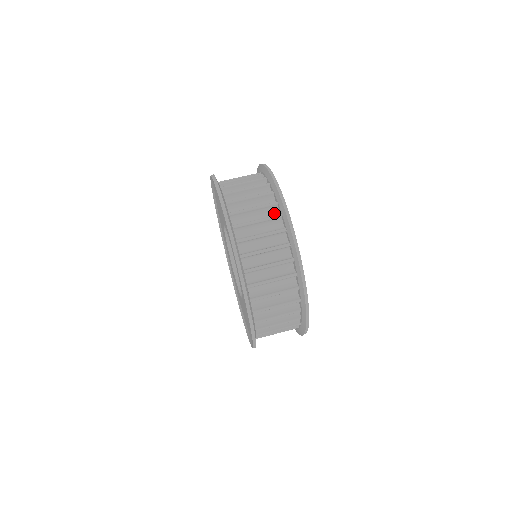
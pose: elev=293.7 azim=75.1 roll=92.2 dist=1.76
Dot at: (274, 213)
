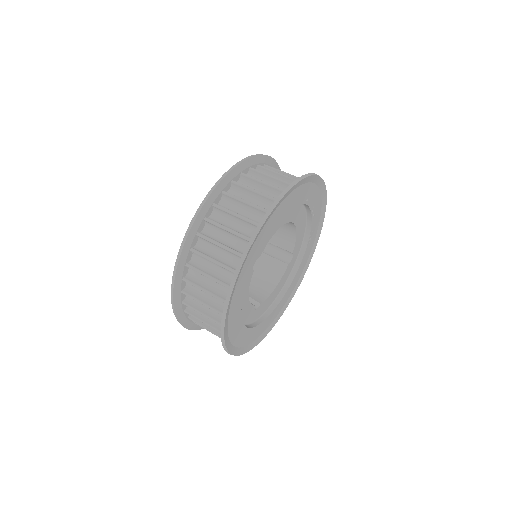
Dot at: (237, 262)
